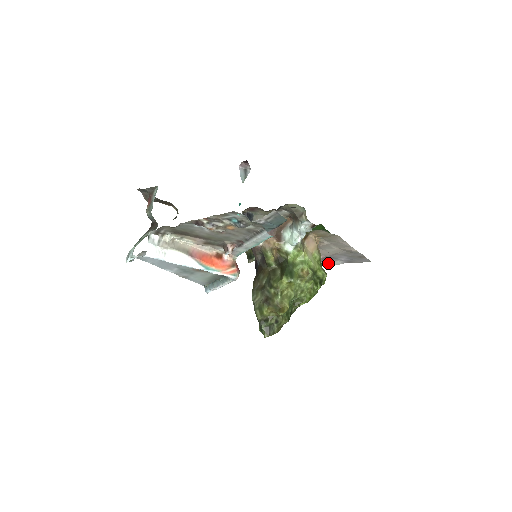
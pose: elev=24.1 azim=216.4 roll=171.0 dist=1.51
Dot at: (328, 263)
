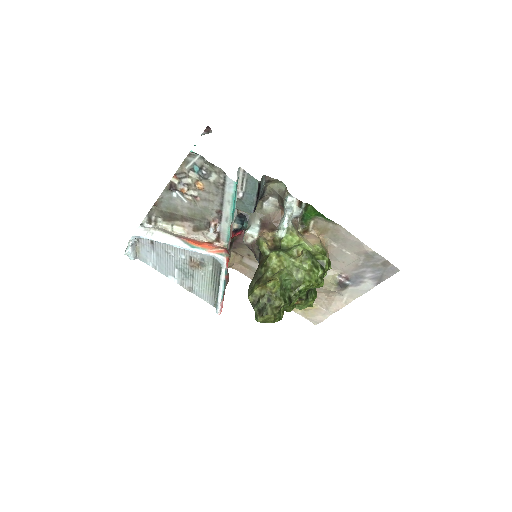
Dot at: (359, 290)
